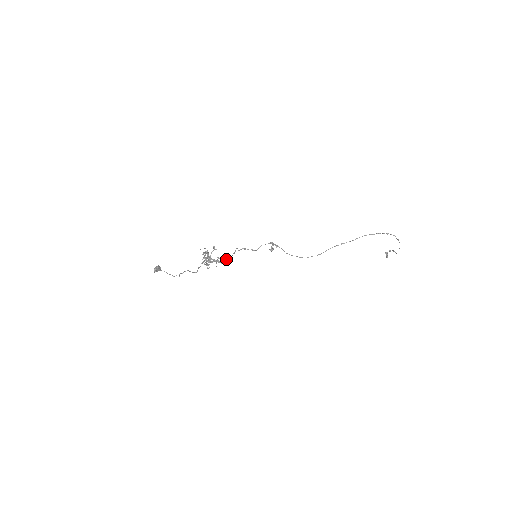
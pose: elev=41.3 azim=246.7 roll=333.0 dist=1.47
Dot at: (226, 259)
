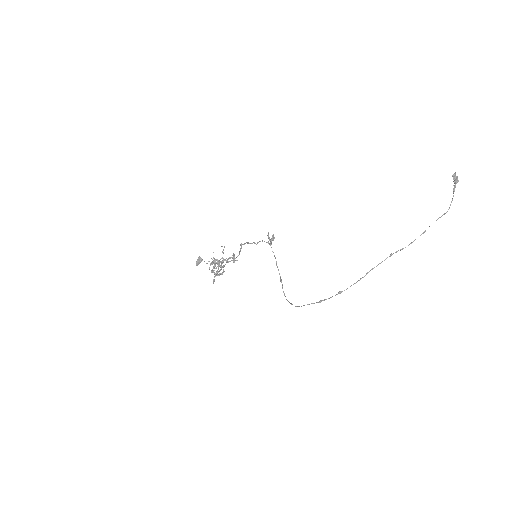
Dot at: (235, 258)
